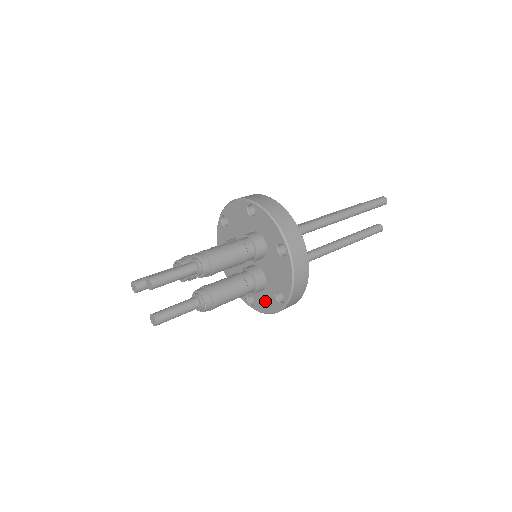
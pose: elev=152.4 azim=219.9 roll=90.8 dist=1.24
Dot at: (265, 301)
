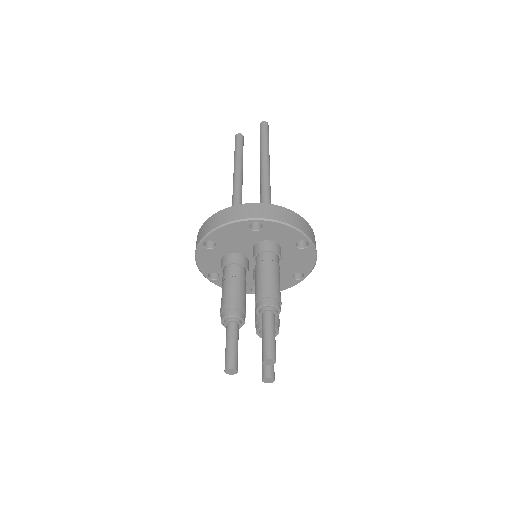
Dot at: occluded
